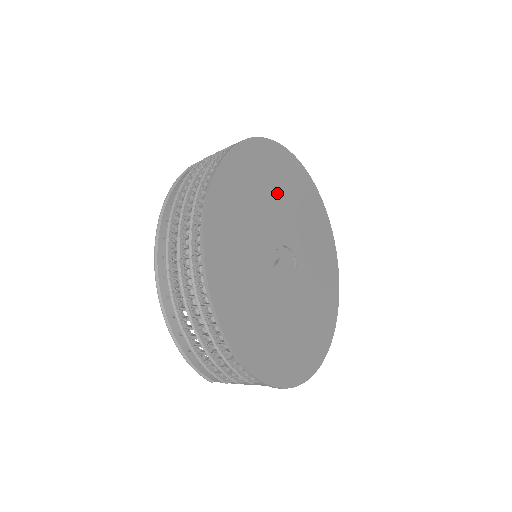
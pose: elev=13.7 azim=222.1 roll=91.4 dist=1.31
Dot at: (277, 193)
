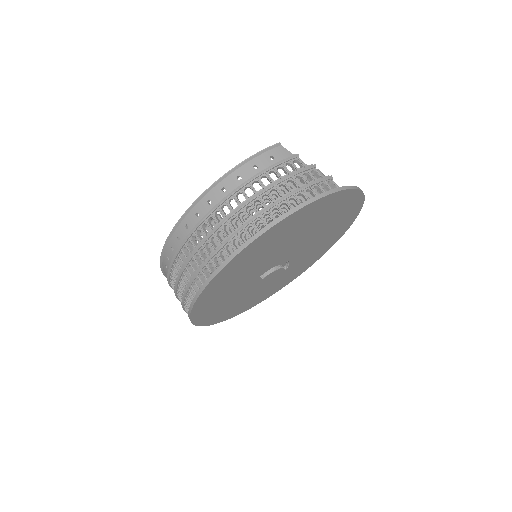
Dot at: (306, 230)
